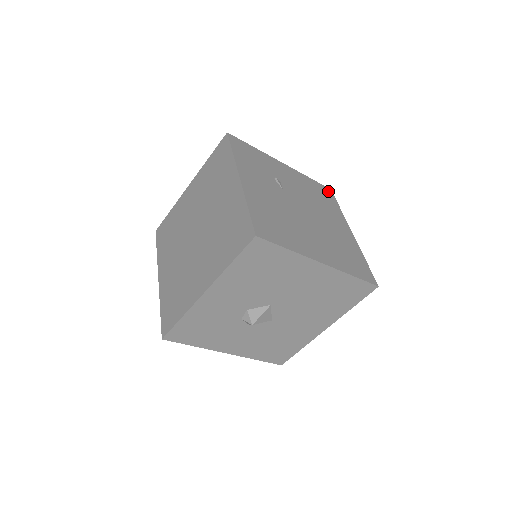
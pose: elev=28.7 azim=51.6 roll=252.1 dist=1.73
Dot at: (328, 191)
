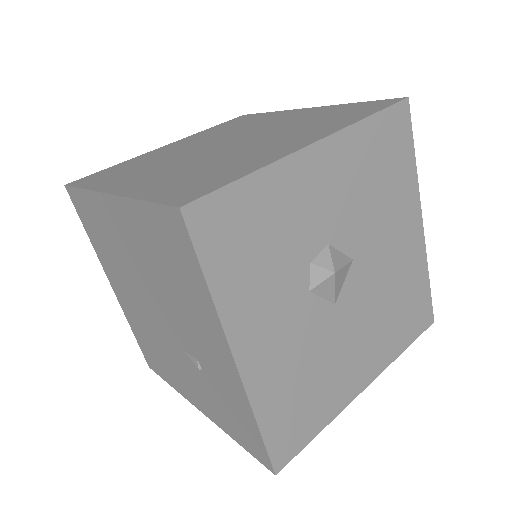
Dot at: occluded
